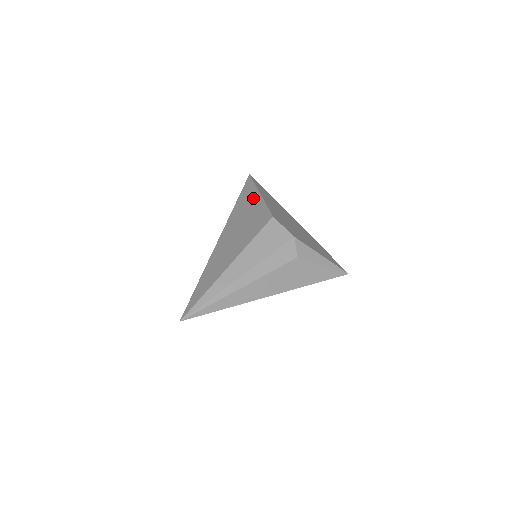
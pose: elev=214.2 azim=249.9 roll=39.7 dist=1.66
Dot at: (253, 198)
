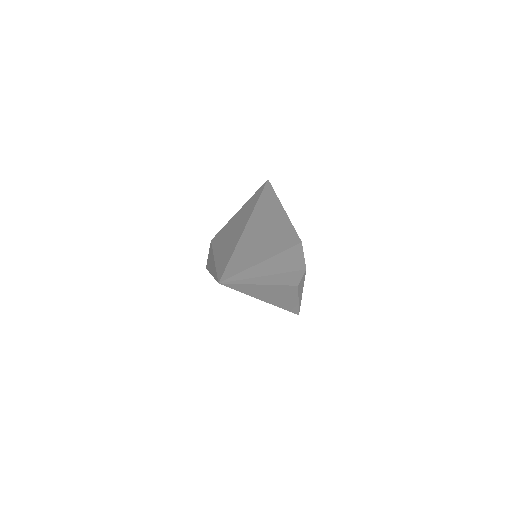
Dot at: (278, 208)
